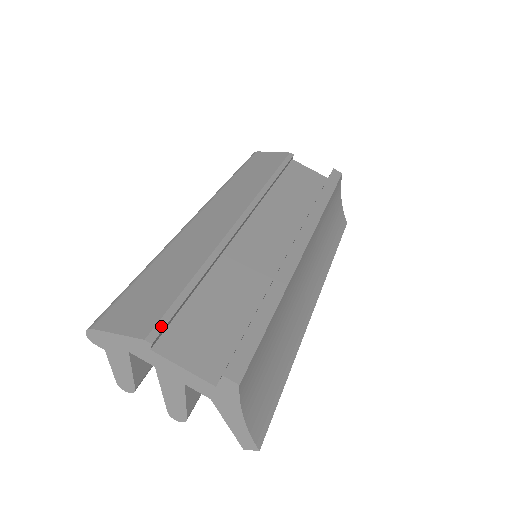
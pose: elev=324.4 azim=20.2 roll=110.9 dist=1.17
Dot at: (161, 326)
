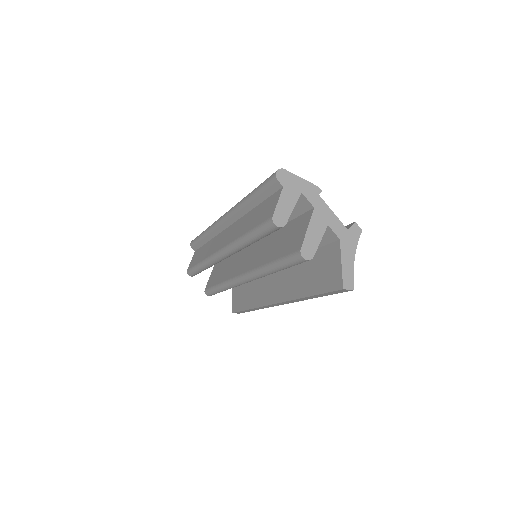
Dot at: occluded
